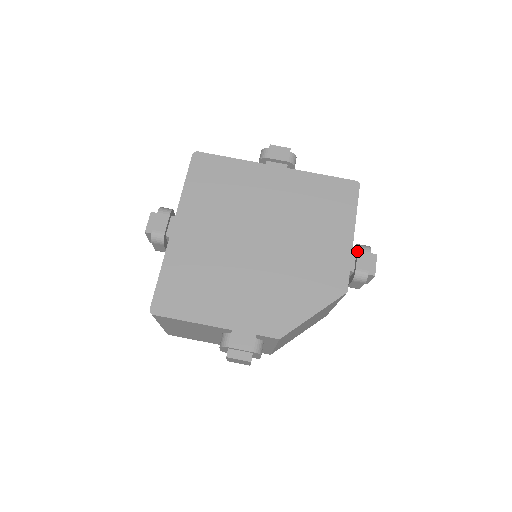
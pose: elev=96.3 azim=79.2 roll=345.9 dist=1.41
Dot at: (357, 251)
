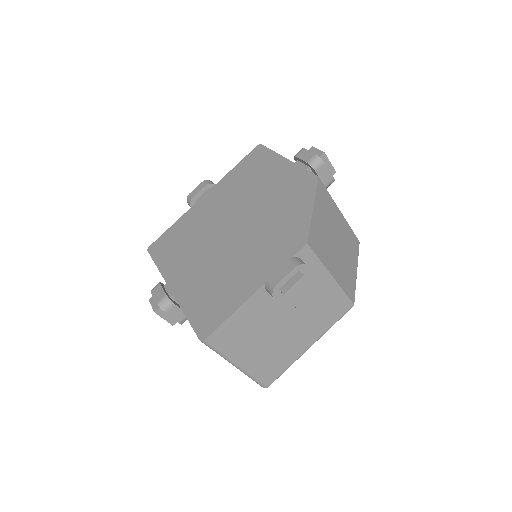
Dot at: (296, 158)
